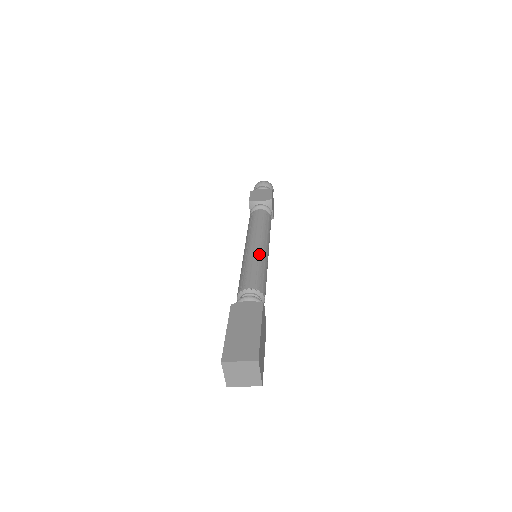
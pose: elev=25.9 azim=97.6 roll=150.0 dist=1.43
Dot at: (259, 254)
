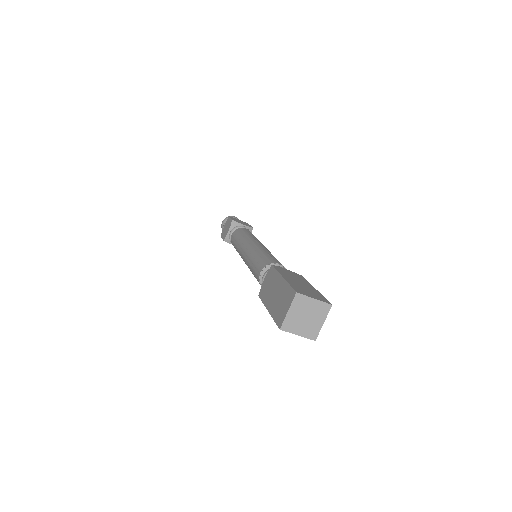
Dot at: (250, 251)
